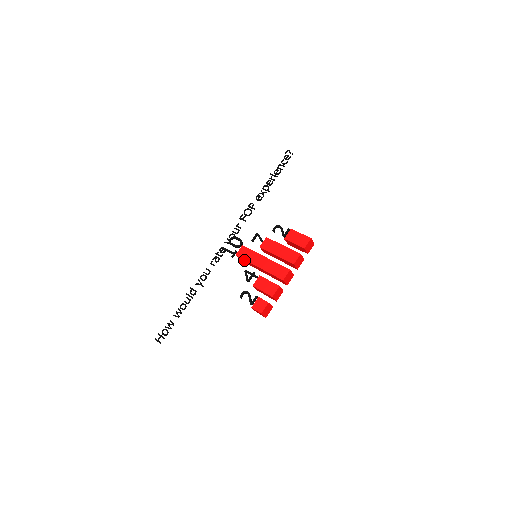
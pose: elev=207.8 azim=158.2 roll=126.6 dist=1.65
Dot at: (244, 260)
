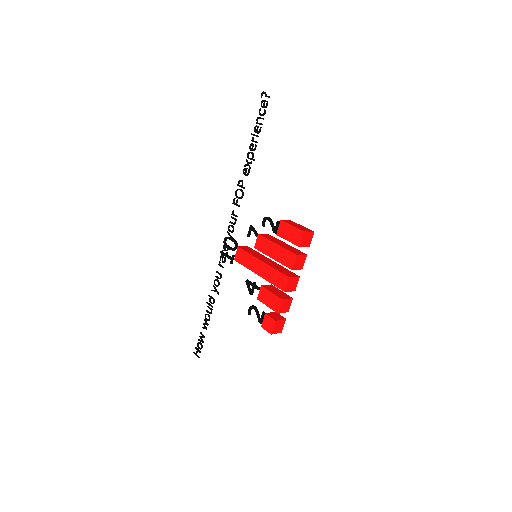
Dot at: (244, 265)
